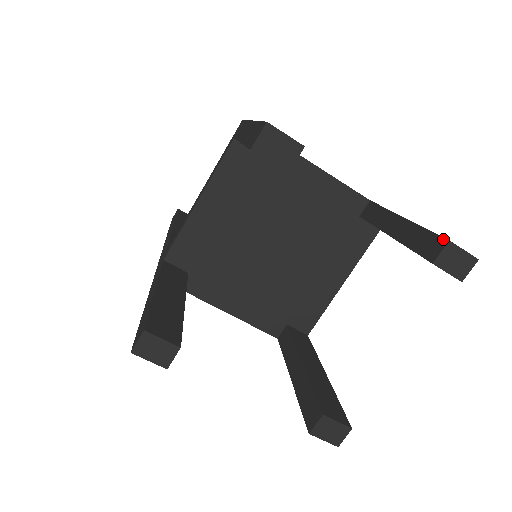
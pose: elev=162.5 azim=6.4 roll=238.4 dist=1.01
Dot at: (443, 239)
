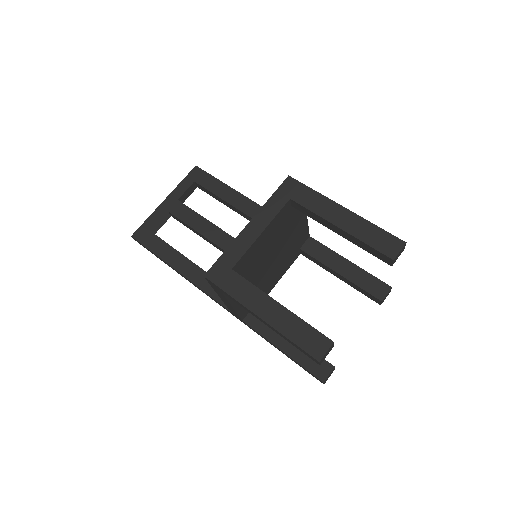
Dot at: (388, 258)
